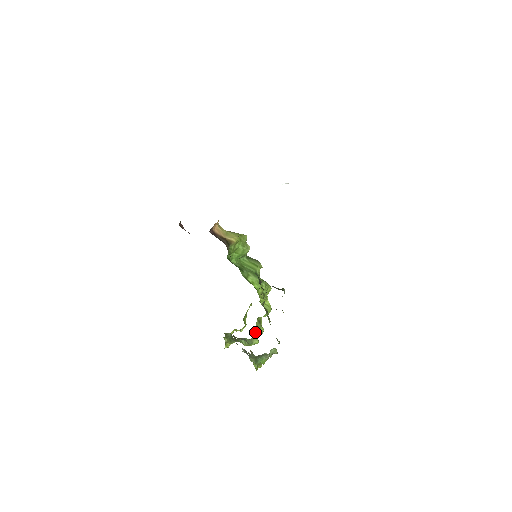
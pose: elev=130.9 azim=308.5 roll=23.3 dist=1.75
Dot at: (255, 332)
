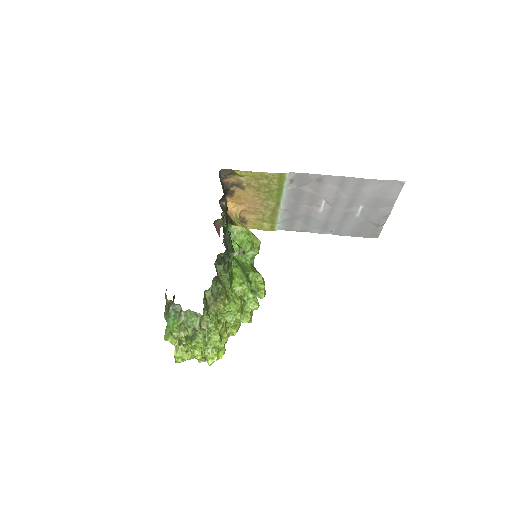
Dot at: (207, 331)
